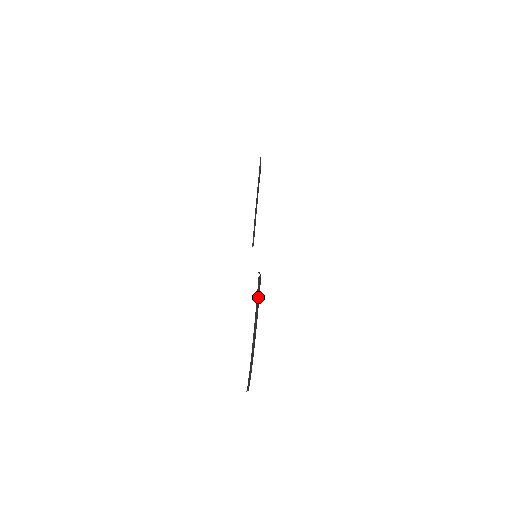
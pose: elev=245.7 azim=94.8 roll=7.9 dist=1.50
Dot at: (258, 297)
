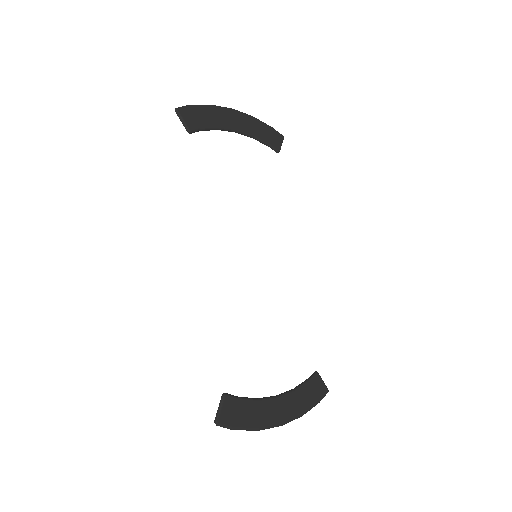
Dot at: (233, 429)
